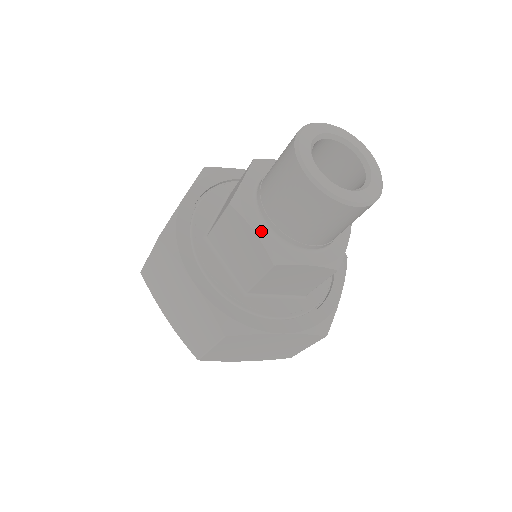
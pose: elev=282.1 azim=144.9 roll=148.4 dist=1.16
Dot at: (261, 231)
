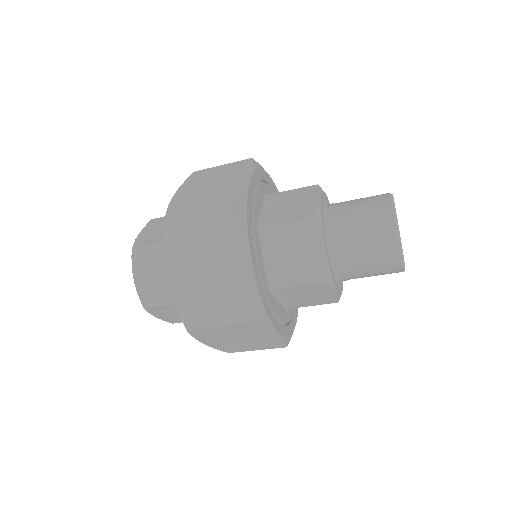
Dot at: (322, 204)
